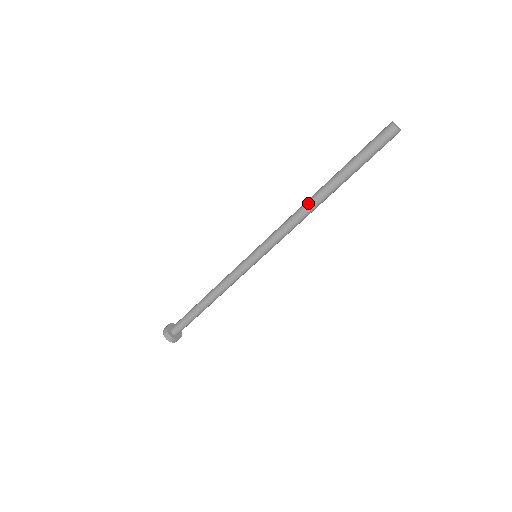
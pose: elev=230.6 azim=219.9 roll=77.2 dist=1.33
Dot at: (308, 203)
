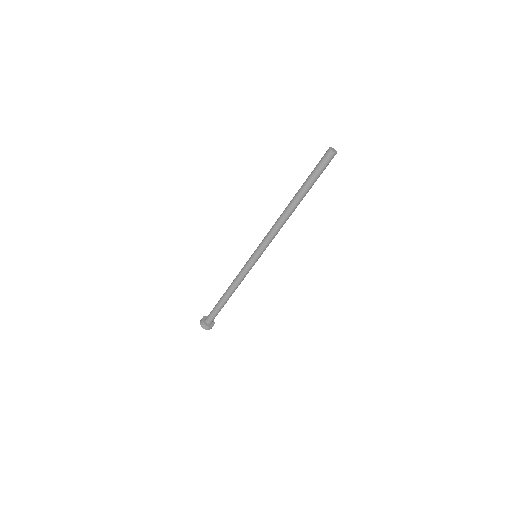
Dot at: (287, 215)
